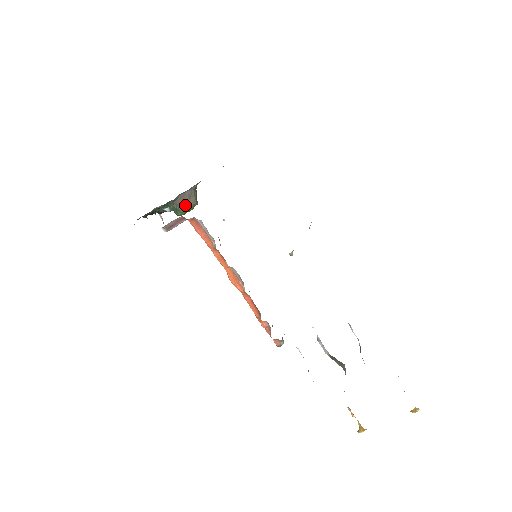
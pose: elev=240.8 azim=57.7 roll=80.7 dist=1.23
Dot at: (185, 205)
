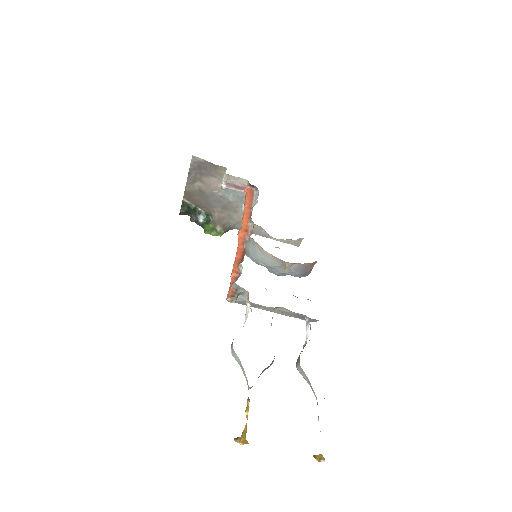
Dot at: (218, 223)
